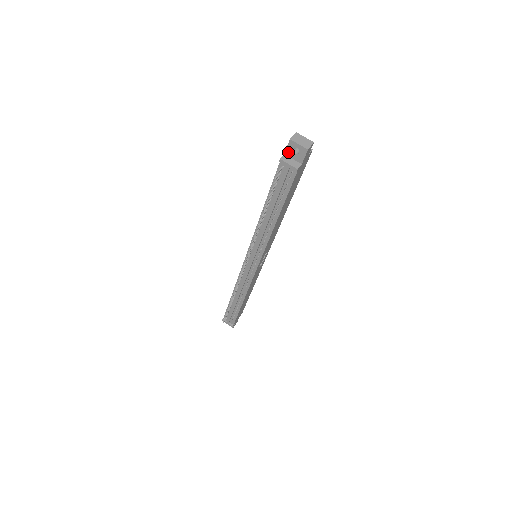
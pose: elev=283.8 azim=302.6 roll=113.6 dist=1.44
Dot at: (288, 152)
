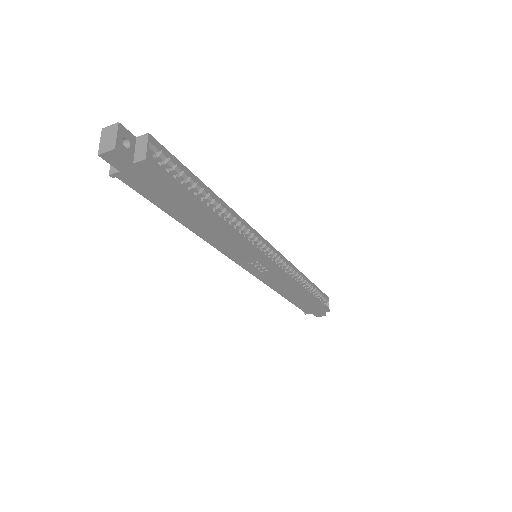
Dot at: occluded
